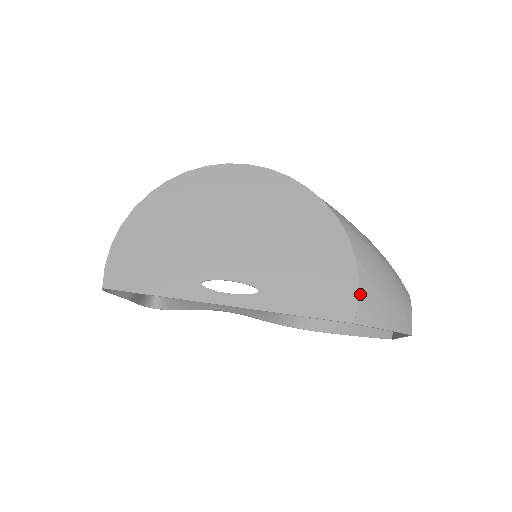
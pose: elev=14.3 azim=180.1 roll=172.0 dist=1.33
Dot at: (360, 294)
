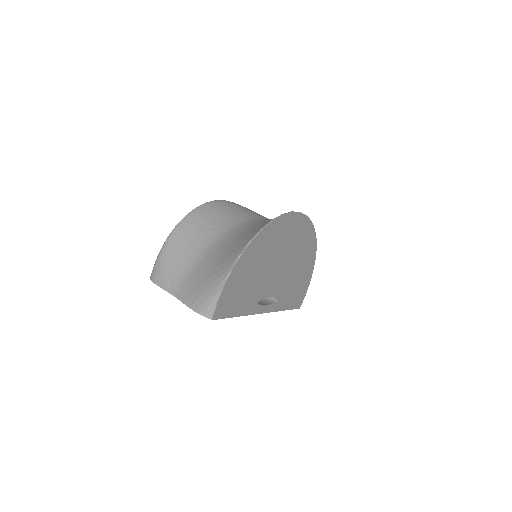
Dot at: (306, 291)
